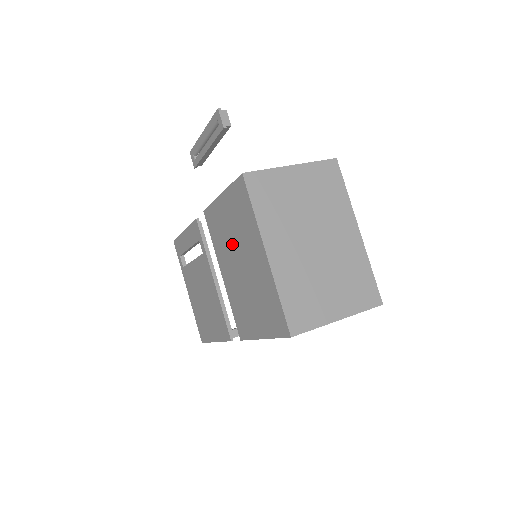
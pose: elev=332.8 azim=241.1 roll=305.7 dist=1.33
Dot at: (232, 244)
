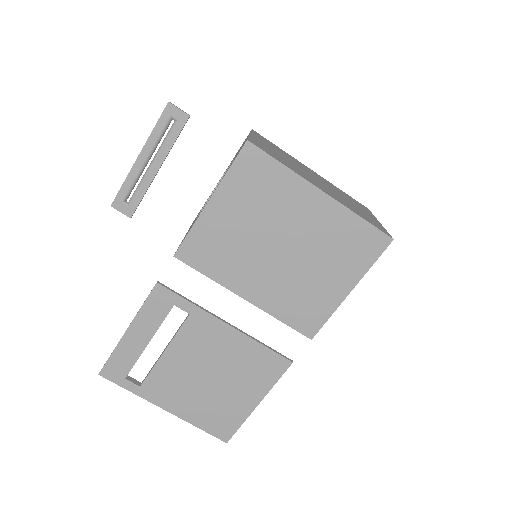
Dot at: (255, 239)
